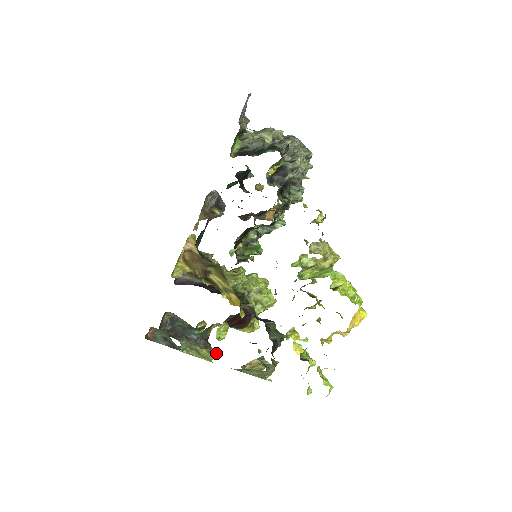
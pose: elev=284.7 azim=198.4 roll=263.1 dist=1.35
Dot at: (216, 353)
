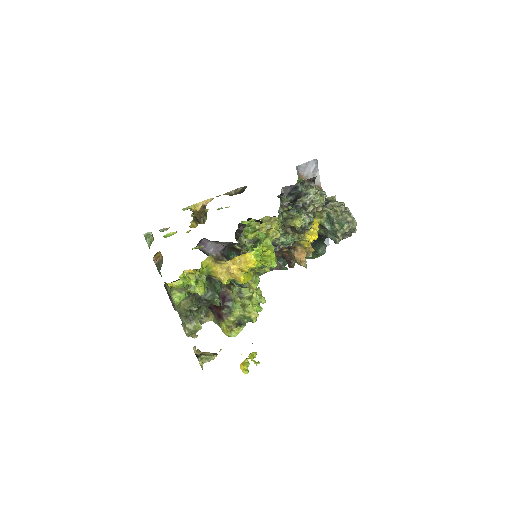
Dot at: (194, 334)
